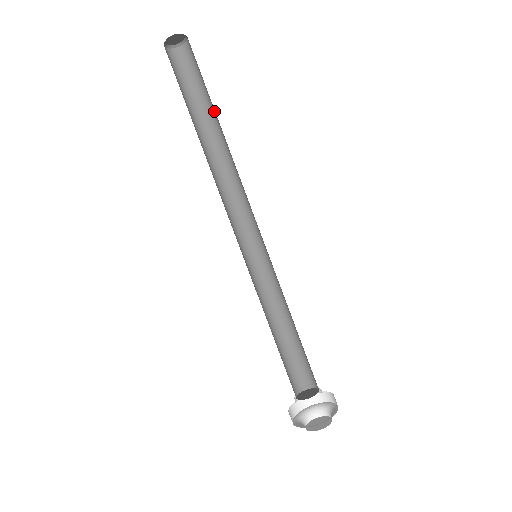
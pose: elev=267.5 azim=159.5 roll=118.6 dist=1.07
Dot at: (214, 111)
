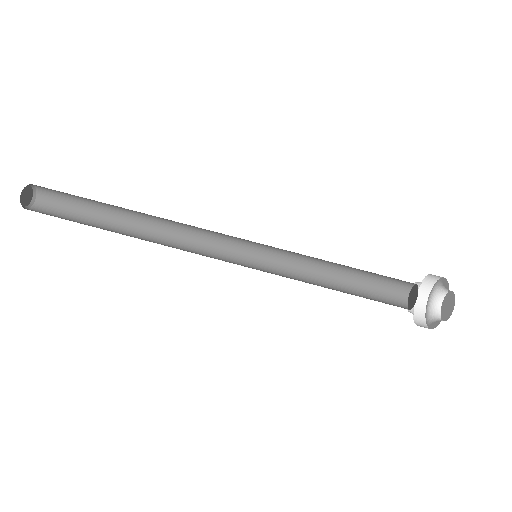
Dot at: (106, 204)
